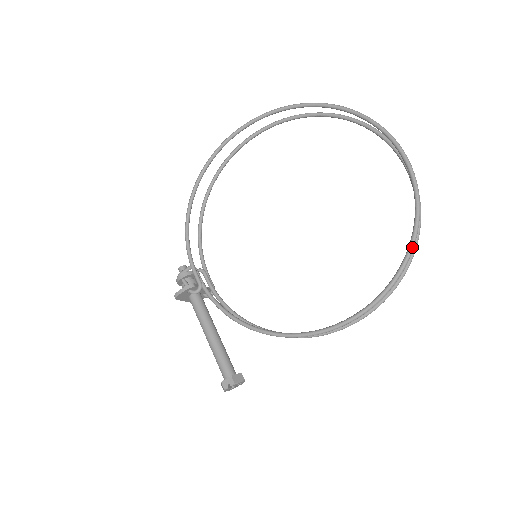
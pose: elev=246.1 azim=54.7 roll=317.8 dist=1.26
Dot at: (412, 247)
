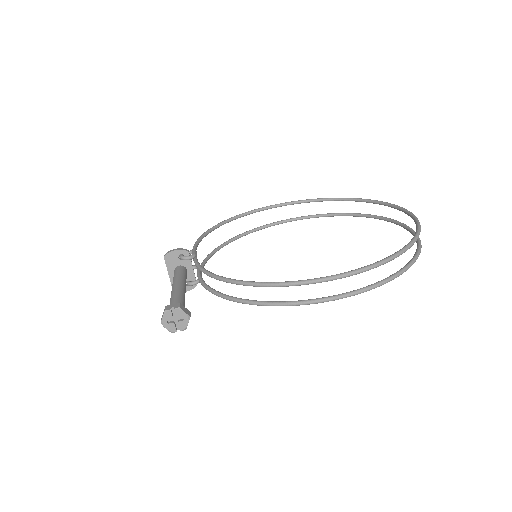
Dot at: (408, 246)
